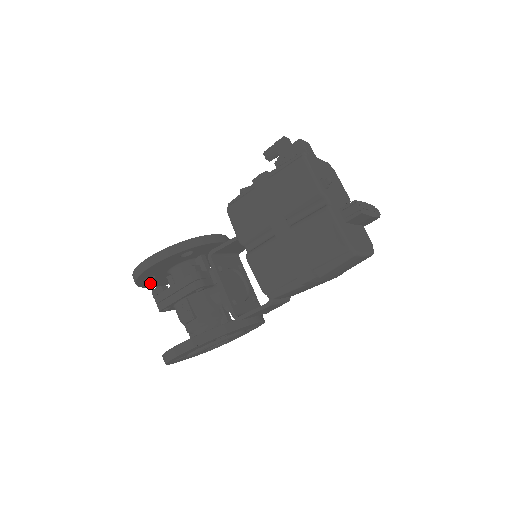
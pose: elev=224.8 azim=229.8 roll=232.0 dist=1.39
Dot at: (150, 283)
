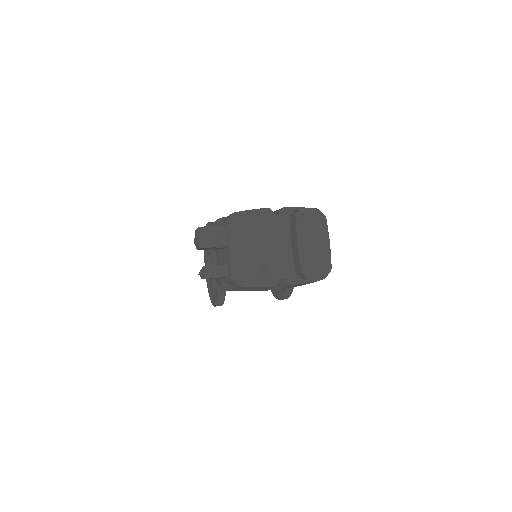
Dot at: occluded
